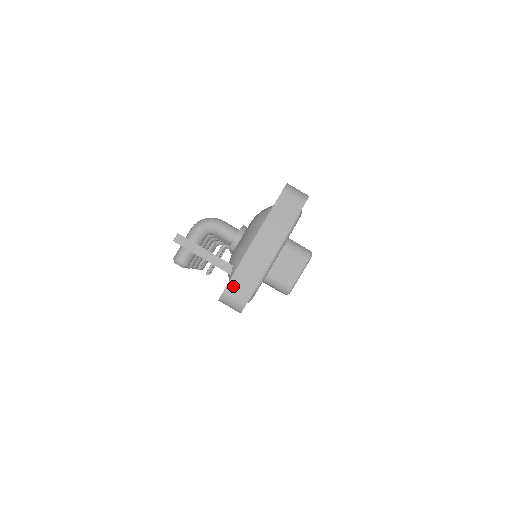
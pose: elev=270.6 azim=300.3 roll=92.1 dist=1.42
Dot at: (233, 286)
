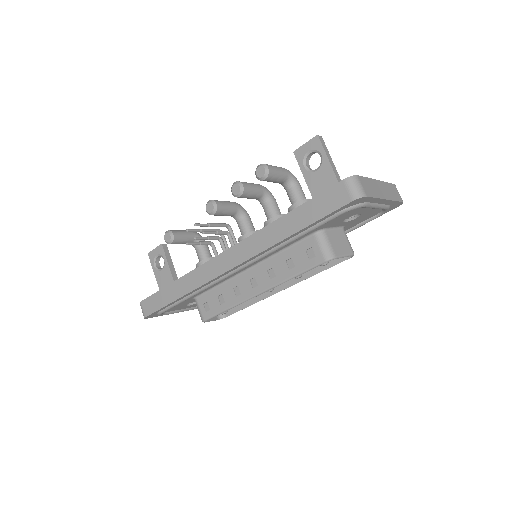
Dot at: (363, 180)
